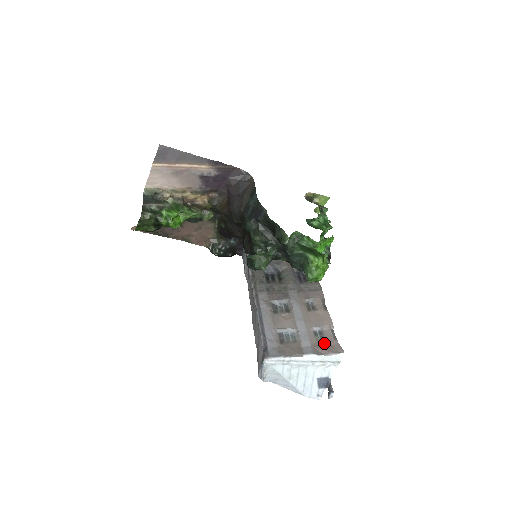
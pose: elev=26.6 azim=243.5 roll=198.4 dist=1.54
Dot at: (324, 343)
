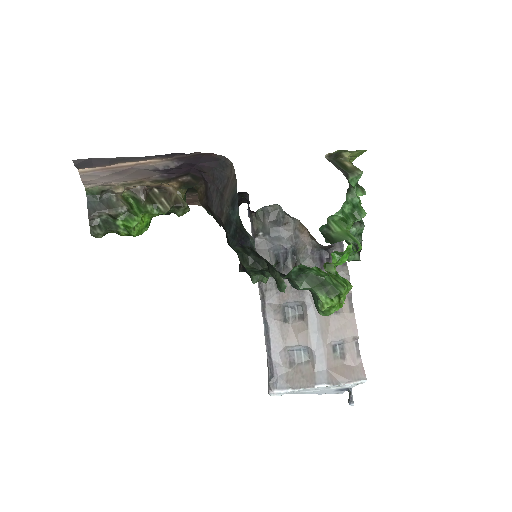
Dot at: (343, 363)
